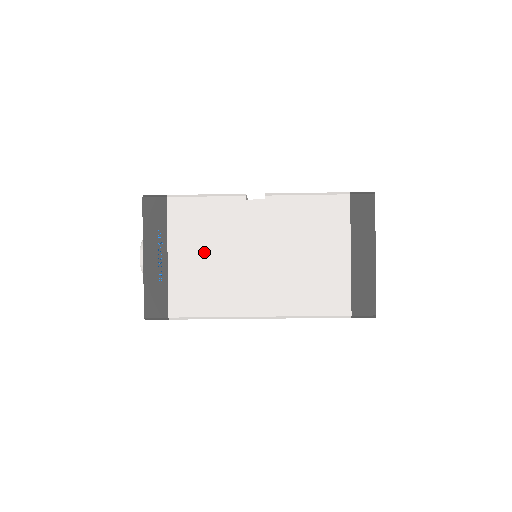
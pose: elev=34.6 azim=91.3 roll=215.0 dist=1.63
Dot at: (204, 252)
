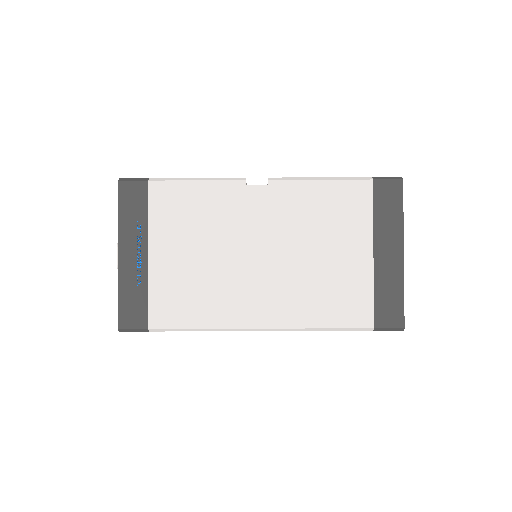
Dot at: (193, 248)
